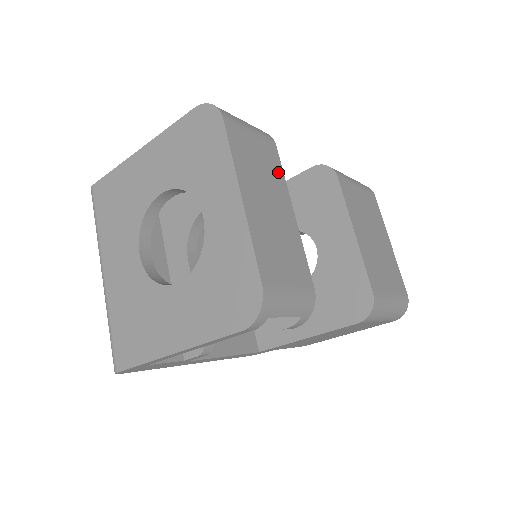
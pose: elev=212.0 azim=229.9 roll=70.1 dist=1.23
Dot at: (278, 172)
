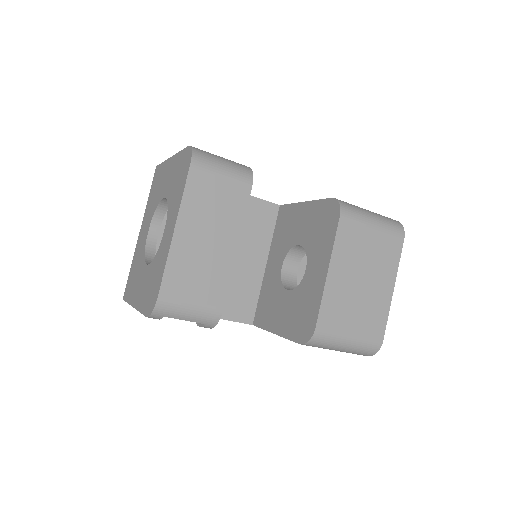
Dot at: (238, 211)
